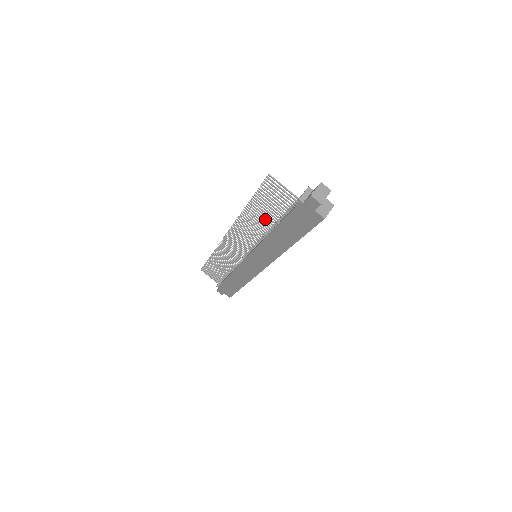
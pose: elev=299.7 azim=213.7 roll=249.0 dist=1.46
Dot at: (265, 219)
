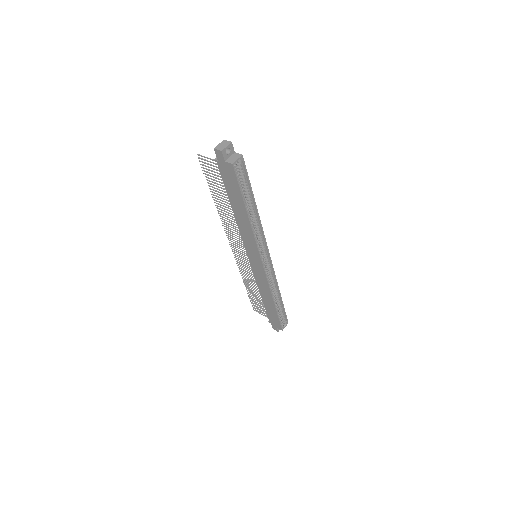
Dot at: occluded
